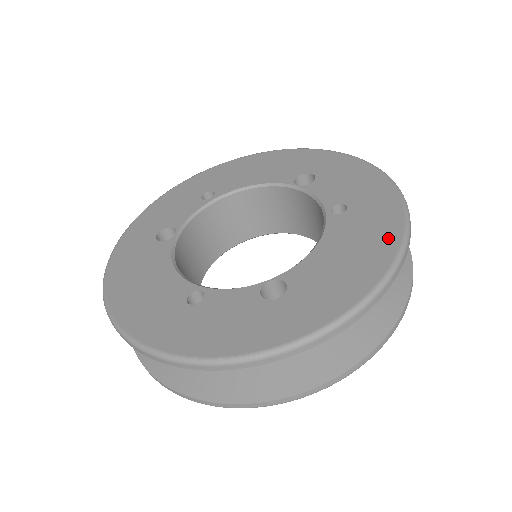
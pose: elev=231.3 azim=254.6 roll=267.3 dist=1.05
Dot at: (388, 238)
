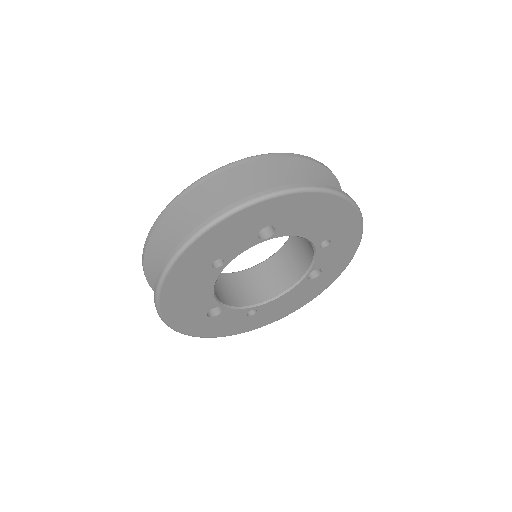
Dot at: occluded
